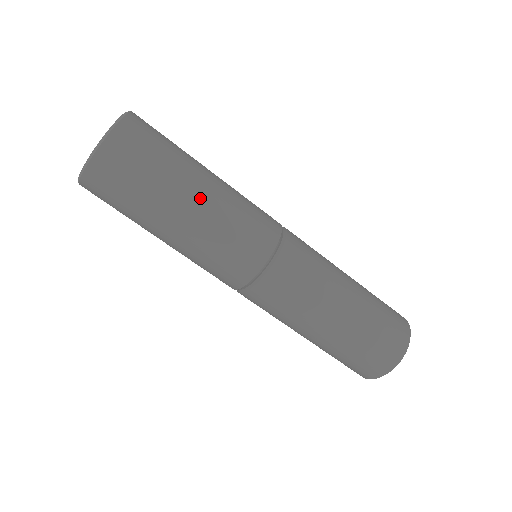
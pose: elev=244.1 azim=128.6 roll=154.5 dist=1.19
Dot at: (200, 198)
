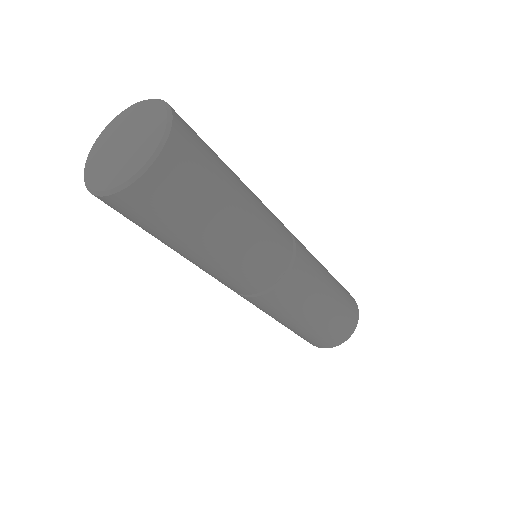
Dot at: (196, 256)
